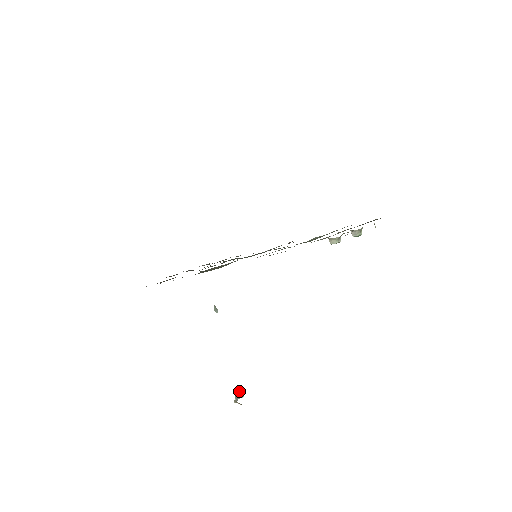
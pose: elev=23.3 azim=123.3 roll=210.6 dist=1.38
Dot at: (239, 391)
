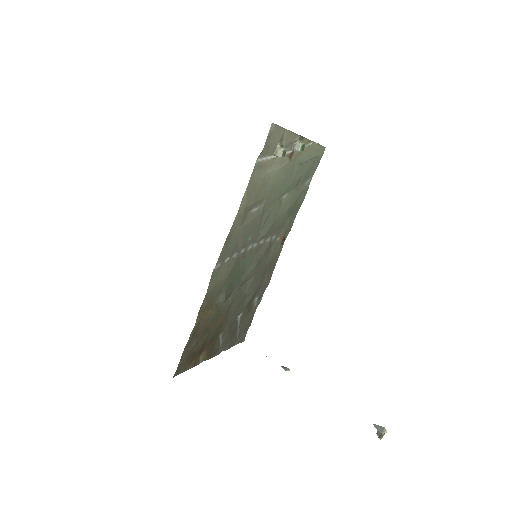
Dot at: (376, 427)
